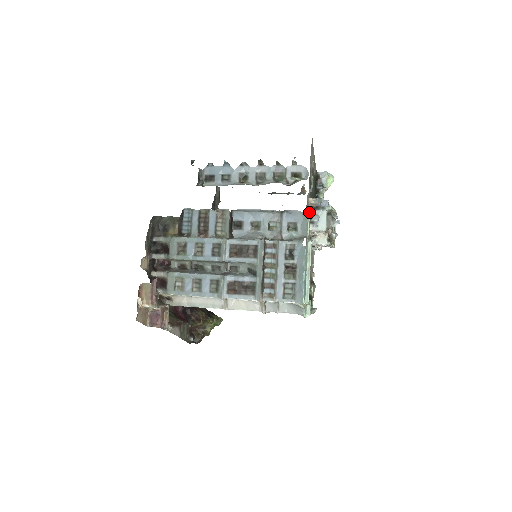
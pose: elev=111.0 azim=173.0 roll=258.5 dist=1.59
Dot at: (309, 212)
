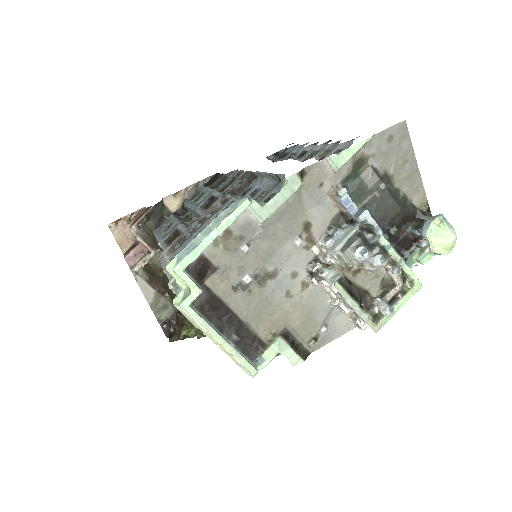
Dot at: (294, 180)
